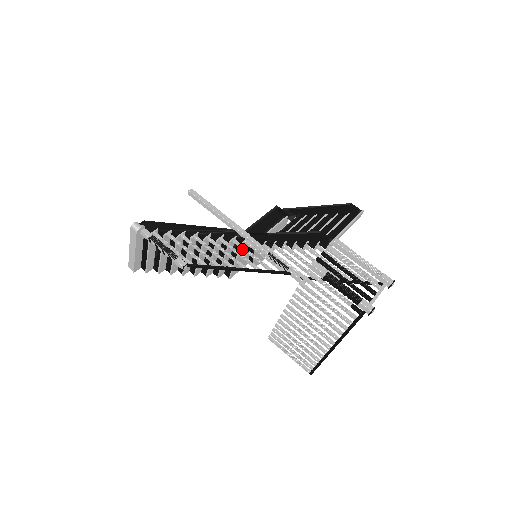
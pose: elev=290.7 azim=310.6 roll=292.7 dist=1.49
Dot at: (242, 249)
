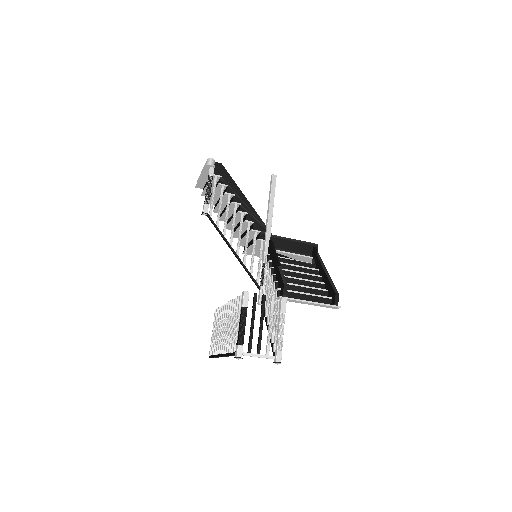
Dot at: (253, 242)
